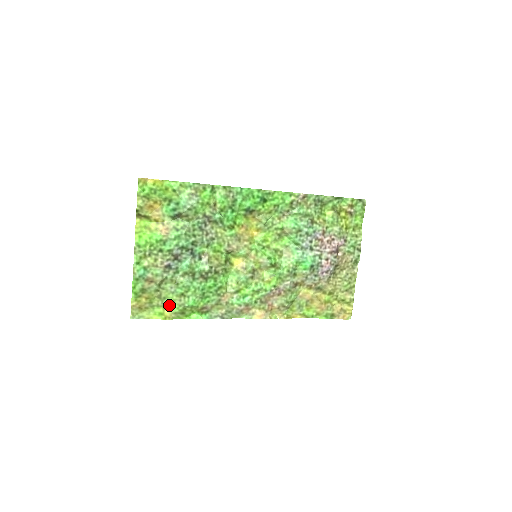
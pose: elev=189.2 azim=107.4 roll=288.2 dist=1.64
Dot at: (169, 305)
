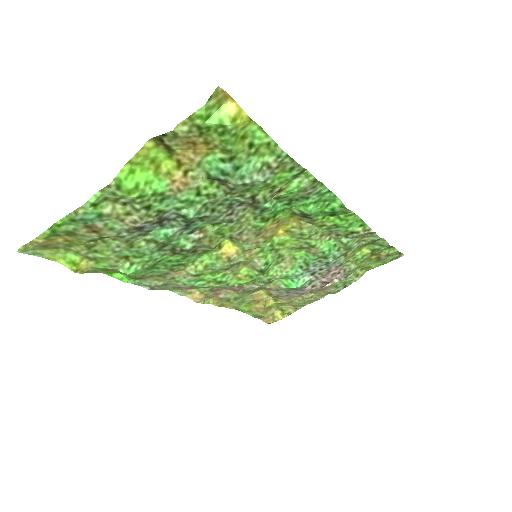
Dot at: (95, 259)
